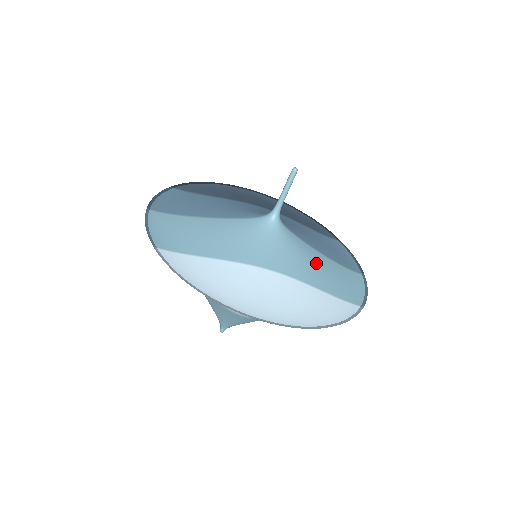
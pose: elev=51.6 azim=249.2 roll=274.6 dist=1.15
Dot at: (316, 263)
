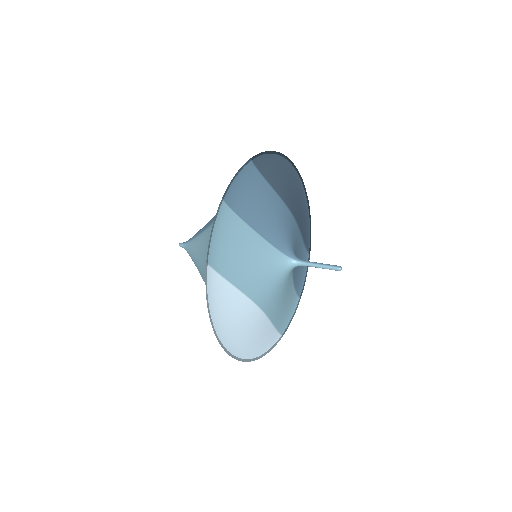
Dot at: (286, 297)
